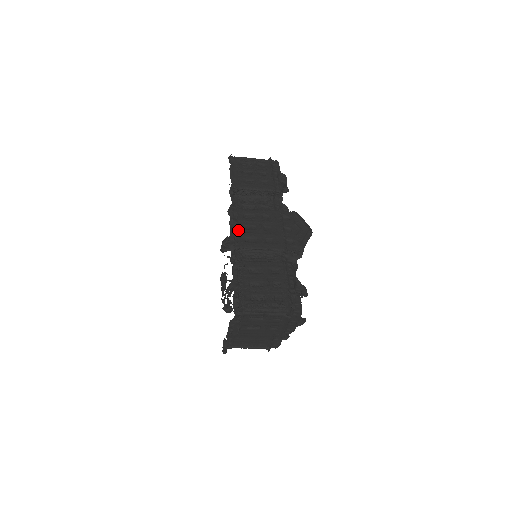
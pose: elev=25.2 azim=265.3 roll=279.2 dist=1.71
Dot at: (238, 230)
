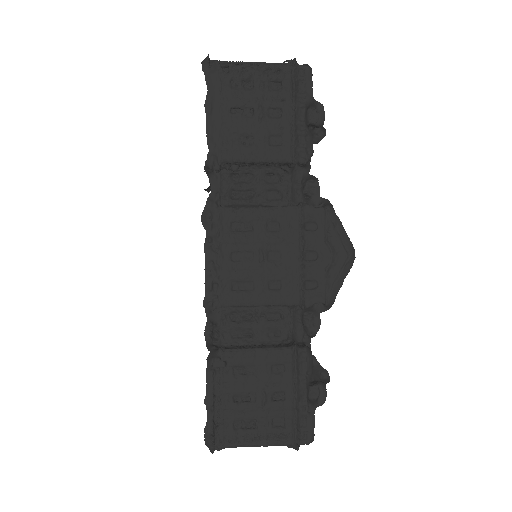
Dot at: (219, 266)
